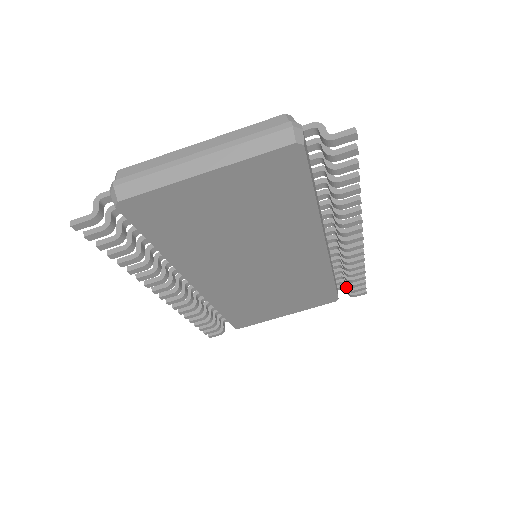
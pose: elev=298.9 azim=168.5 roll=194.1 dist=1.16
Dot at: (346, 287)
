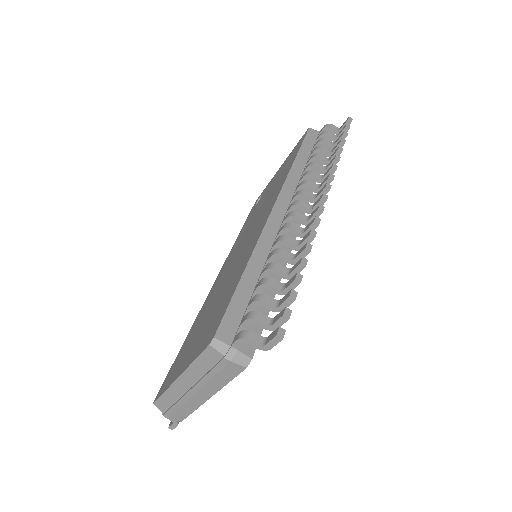
Dot at: occluded
